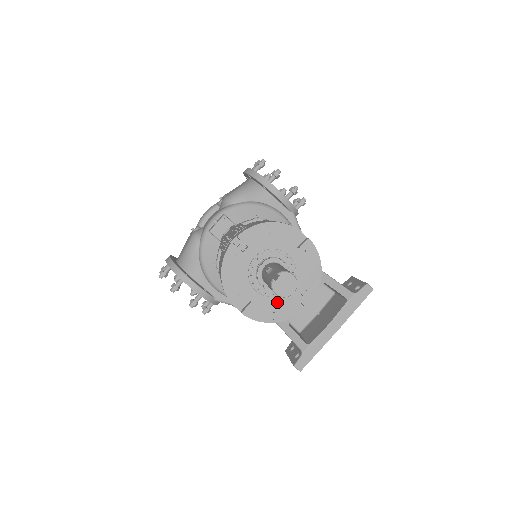
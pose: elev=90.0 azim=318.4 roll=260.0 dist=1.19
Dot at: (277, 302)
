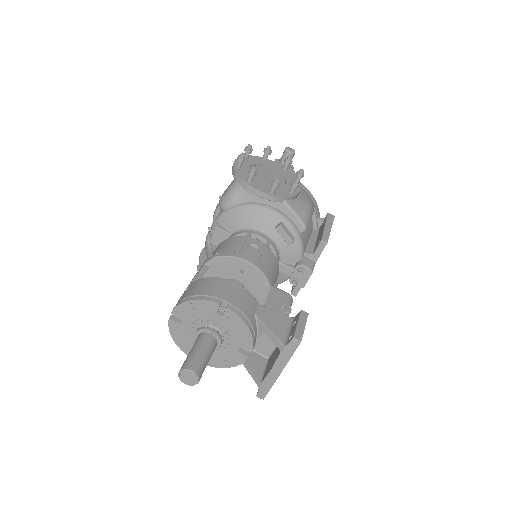
Dot at: (224, 354)
